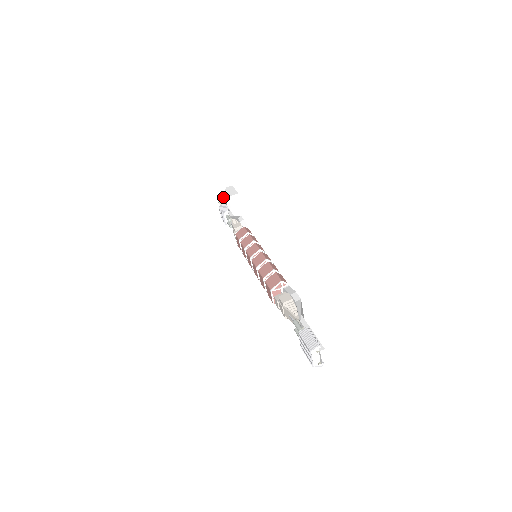
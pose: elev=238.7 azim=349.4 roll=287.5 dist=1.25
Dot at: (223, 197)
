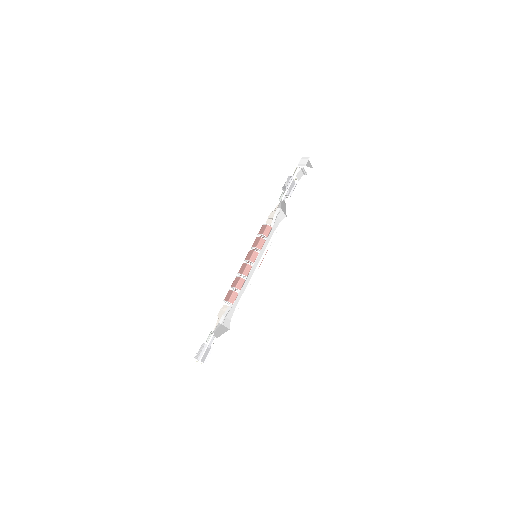
Dot at: (301, 165)
